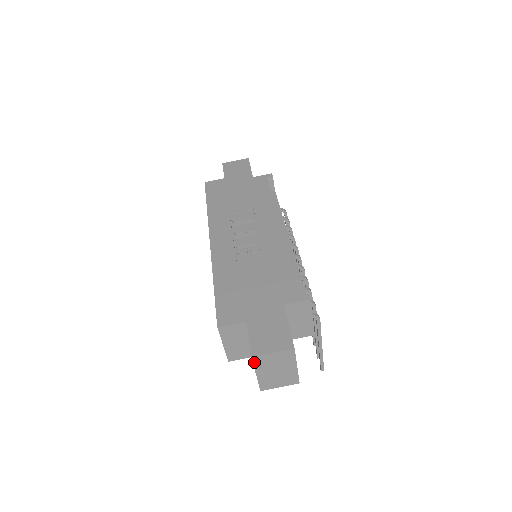
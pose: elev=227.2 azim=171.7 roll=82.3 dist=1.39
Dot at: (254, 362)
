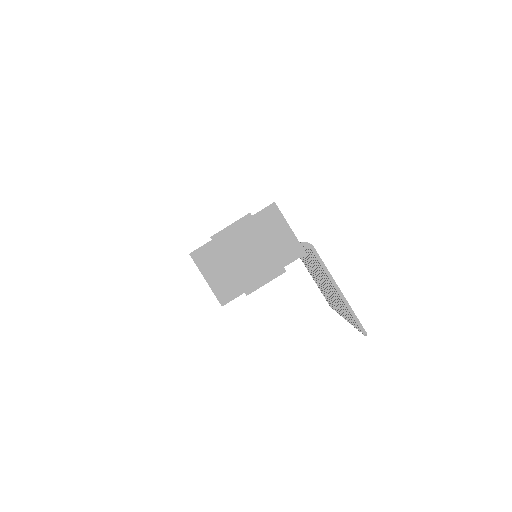
Dot at: (217, 245)
